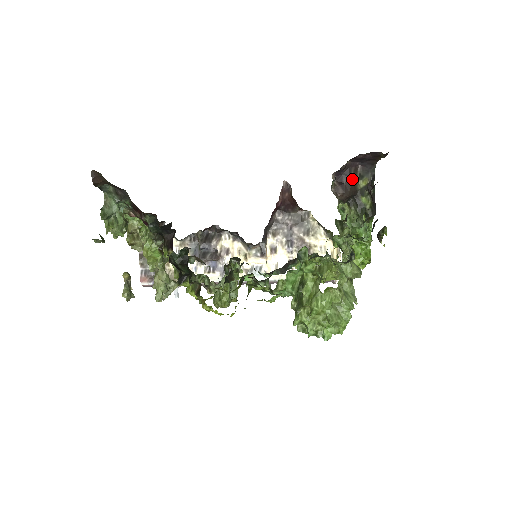
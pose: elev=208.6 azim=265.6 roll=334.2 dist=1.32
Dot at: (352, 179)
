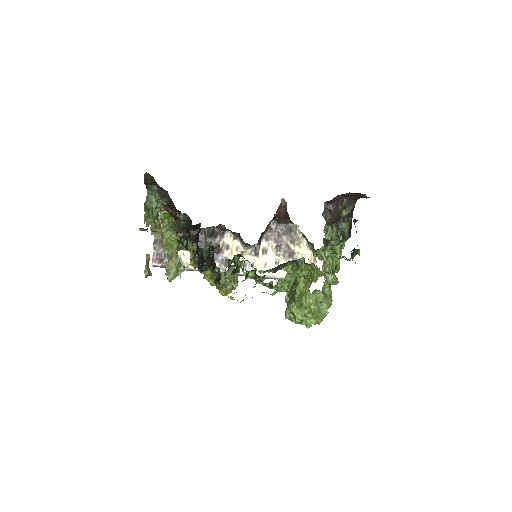
Dot at: (338, 208)
